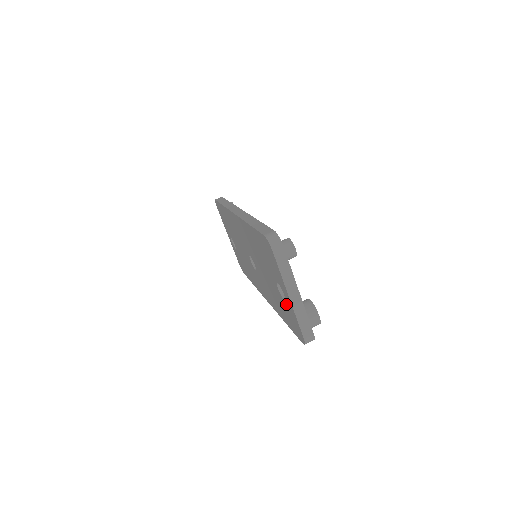
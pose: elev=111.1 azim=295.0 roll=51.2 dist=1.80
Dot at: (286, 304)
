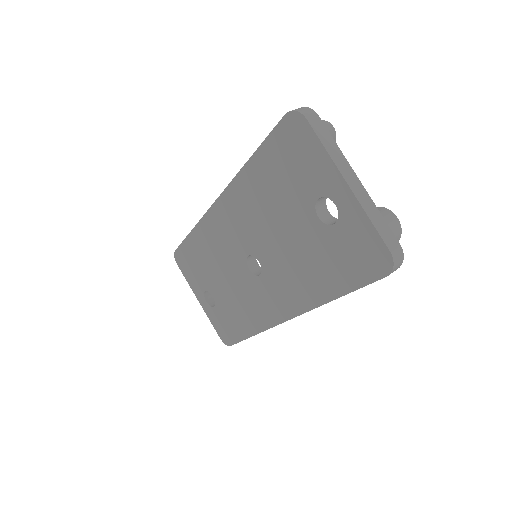
Dot at: (340, 225)
